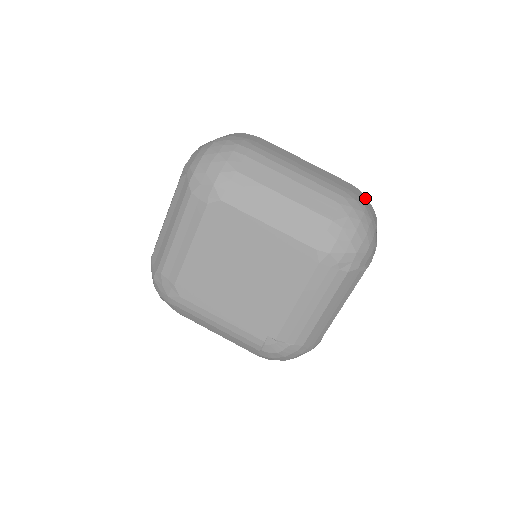
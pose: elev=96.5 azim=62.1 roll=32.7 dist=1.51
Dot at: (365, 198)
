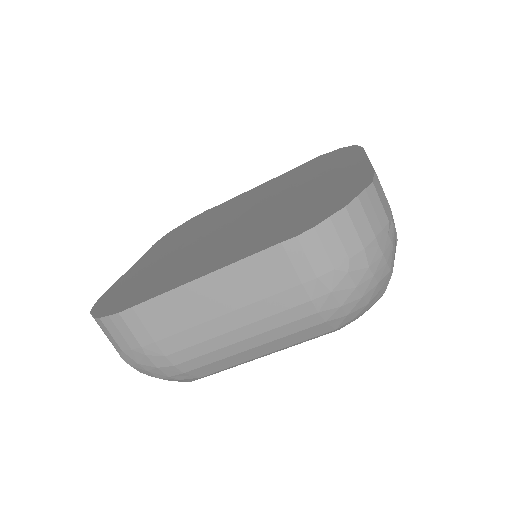
Dot at: (323, 233)
